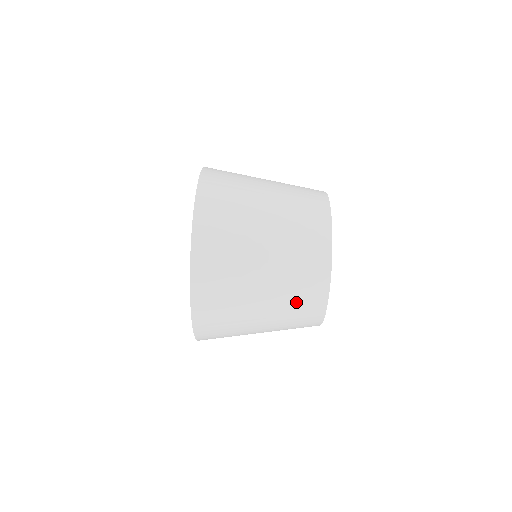
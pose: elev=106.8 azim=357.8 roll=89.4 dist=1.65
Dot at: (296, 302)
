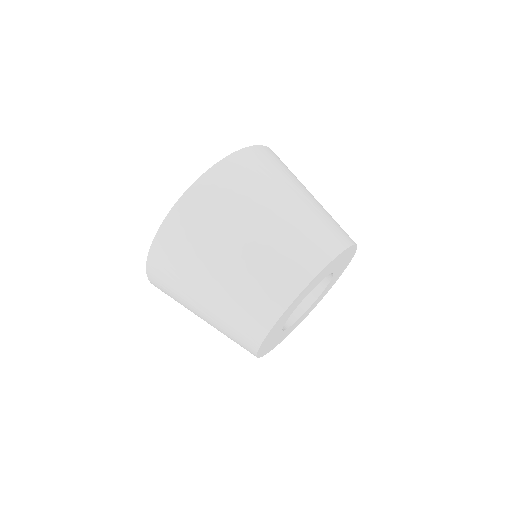
Dot at: (239, 310)
